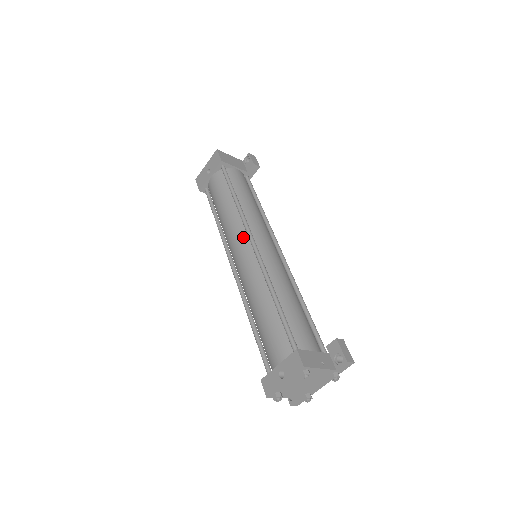
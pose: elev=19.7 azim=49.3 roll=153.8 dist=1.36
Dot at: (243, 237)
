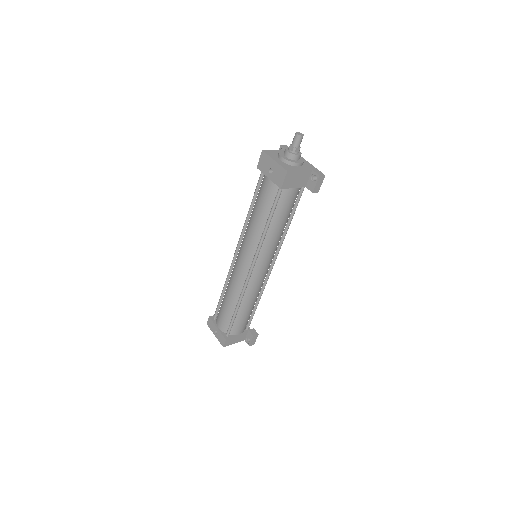
Dot at: (250, 257)
